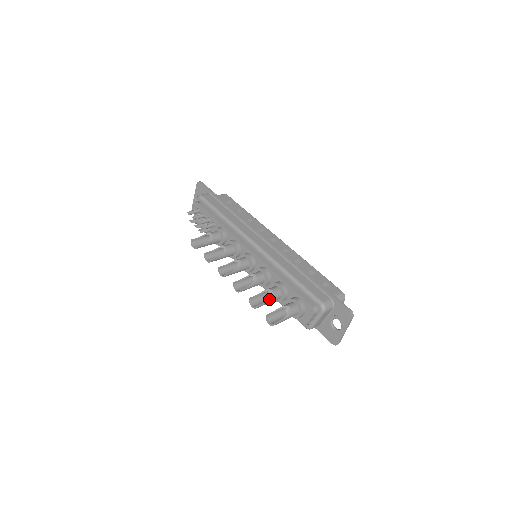
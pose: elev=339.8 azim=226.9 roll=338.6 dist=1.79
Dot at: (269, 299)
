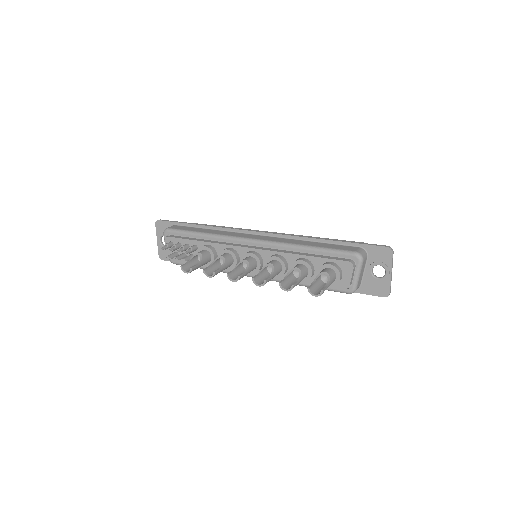
Dot at: (299, 276)
